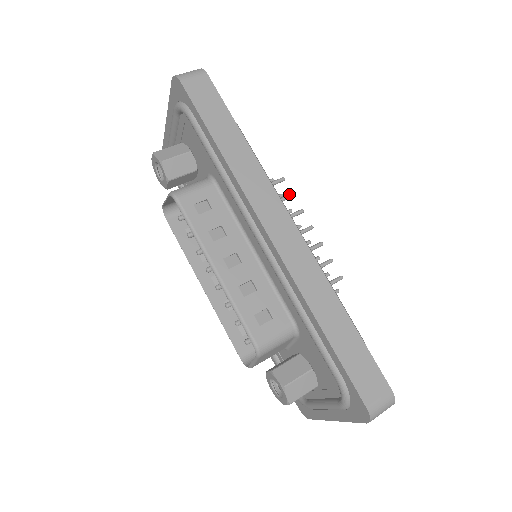
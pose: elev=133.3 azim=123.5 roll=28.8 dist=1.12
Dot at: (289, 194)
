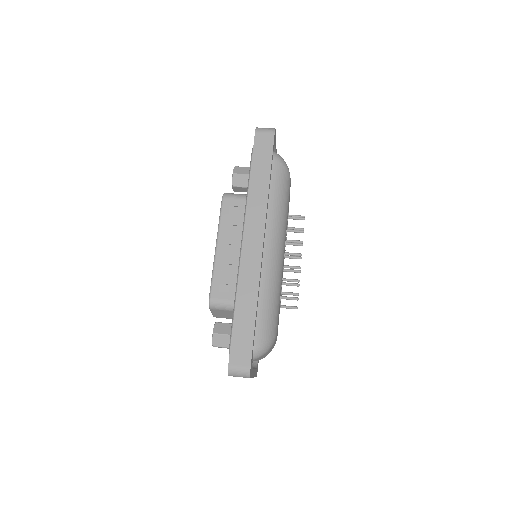
Dot at: (300, 230)
